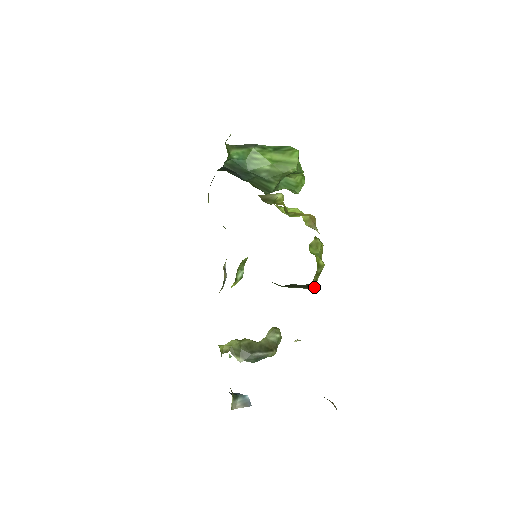
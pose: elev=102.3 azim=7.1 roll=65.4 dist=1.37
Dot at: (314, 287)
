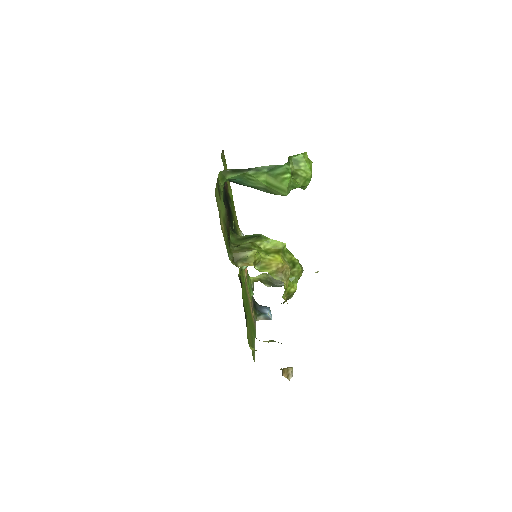
Dot at: (291, 297)
